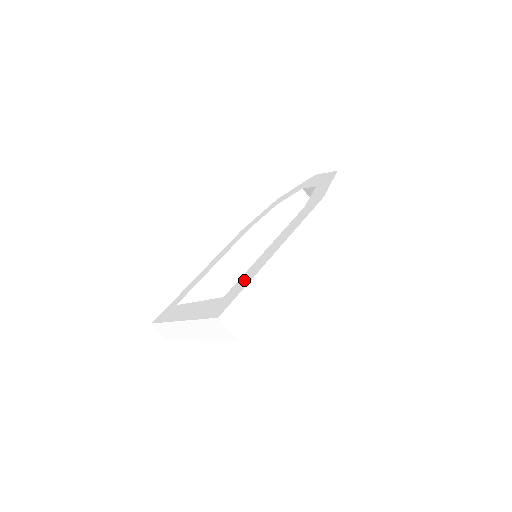
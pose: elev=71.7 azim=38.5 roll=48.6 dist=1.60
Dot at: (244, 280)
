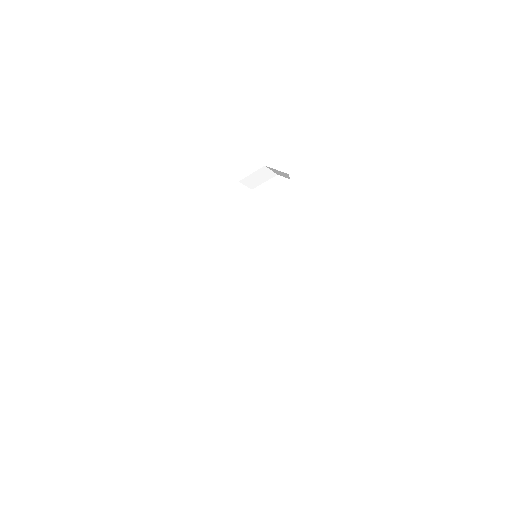
Dot at: (290, 313)
